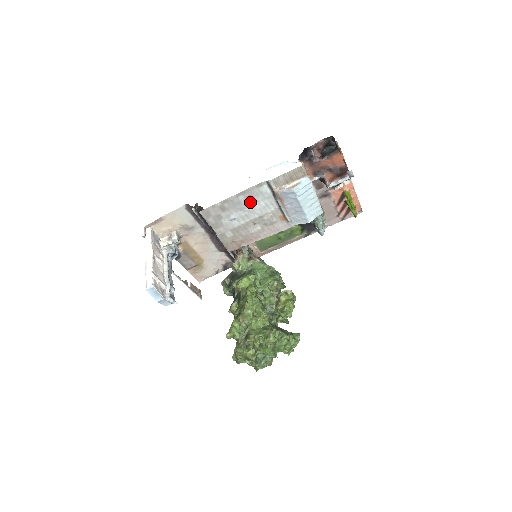
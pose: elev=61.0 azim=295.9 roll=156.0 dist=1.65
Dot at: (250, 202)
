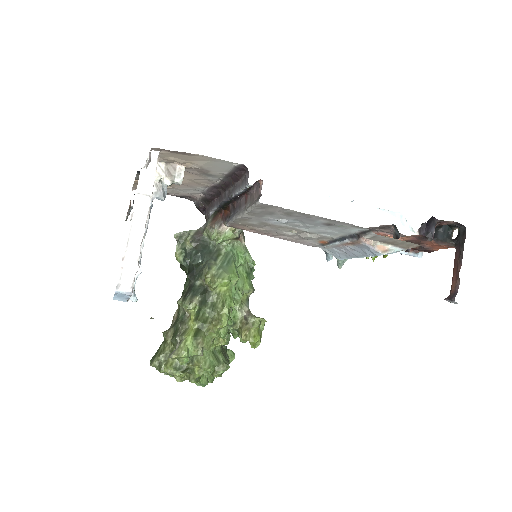
Dot at: (322, 225)
